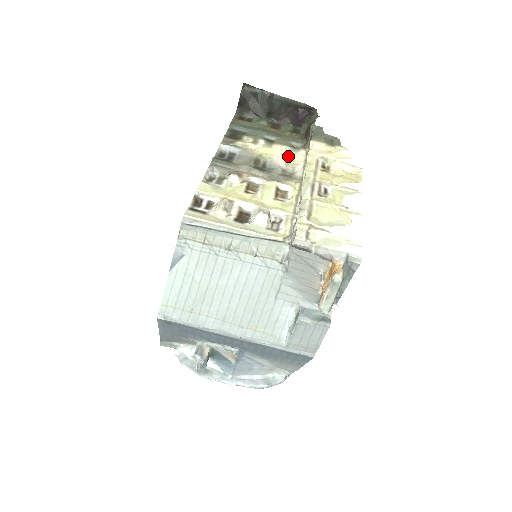
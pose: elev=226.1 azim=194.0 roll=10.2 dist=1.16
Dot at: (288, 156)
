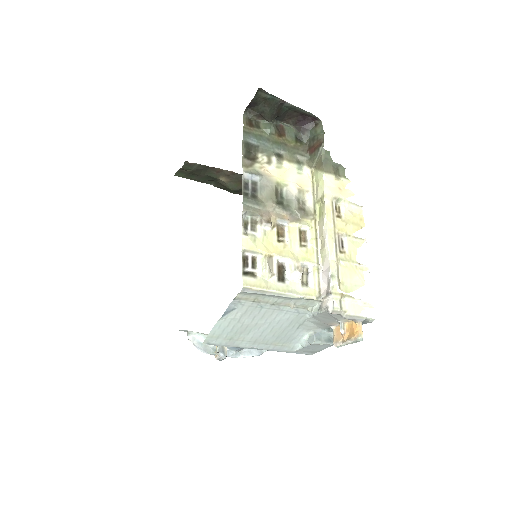
Dot at: (298, 179)
